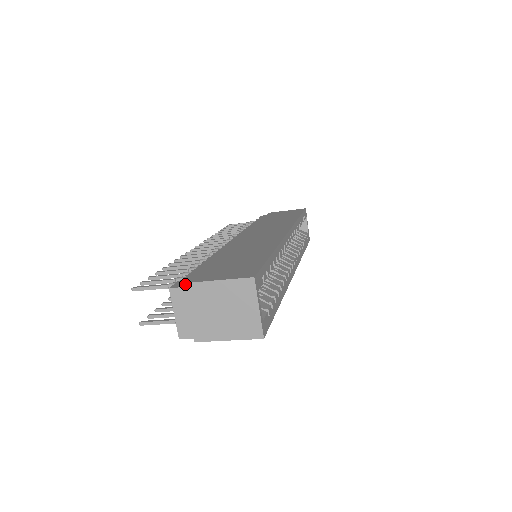
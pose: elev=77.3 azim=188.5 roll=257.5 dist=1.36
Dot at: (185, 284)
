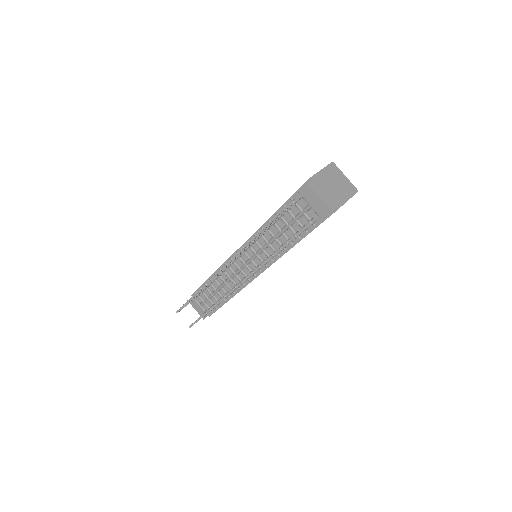
Dot at: (312, 177)
